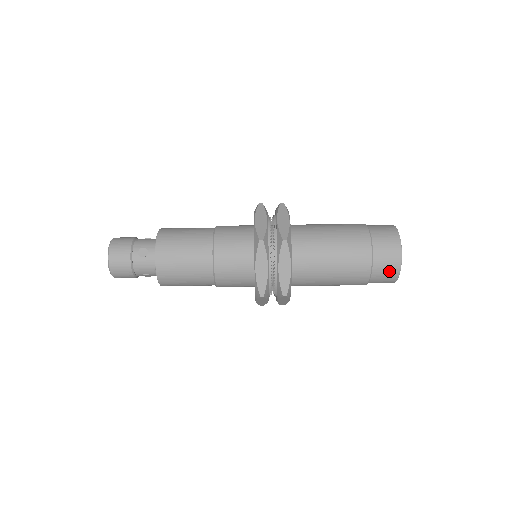
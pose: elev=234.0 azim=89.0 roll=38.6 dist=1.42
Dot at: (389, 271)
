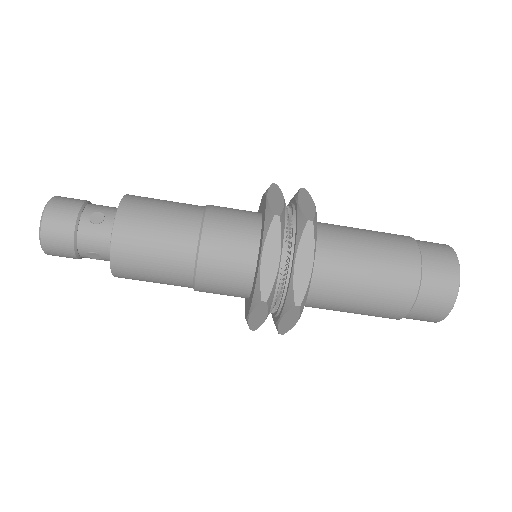
Dot at: (441, 298)
